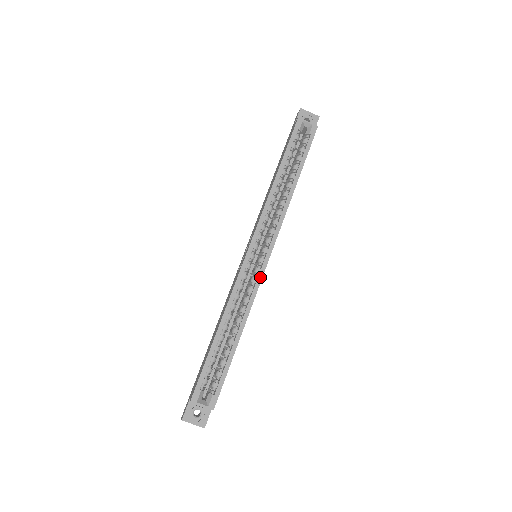
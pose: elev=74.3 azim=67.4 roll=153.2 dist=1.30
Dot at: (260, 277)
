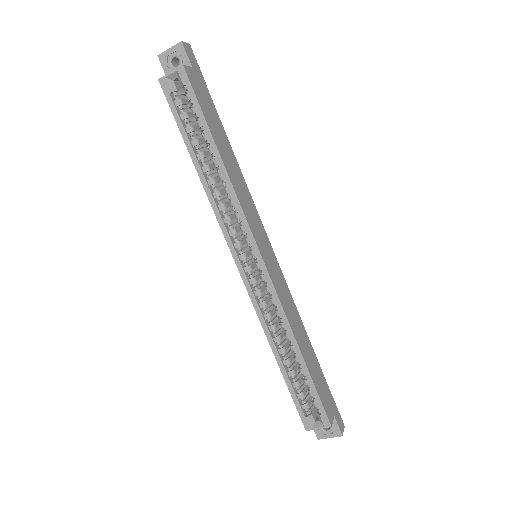
Dot at: (270, 284)
